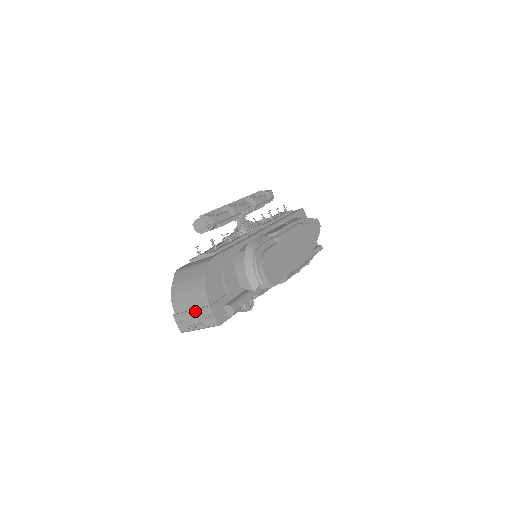
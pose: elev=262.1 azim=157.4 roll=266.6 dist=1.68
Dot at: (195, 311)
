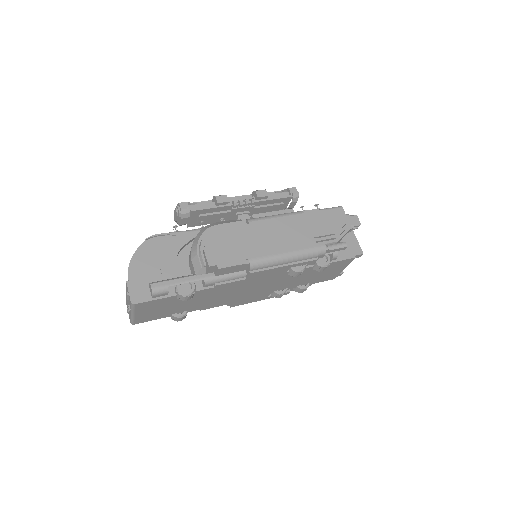
Dot at: (126, 292)
